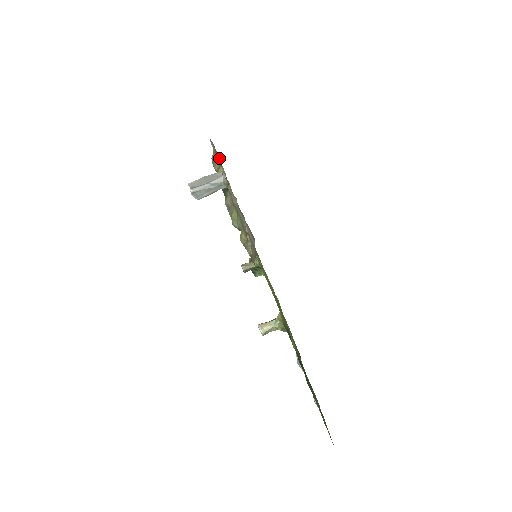
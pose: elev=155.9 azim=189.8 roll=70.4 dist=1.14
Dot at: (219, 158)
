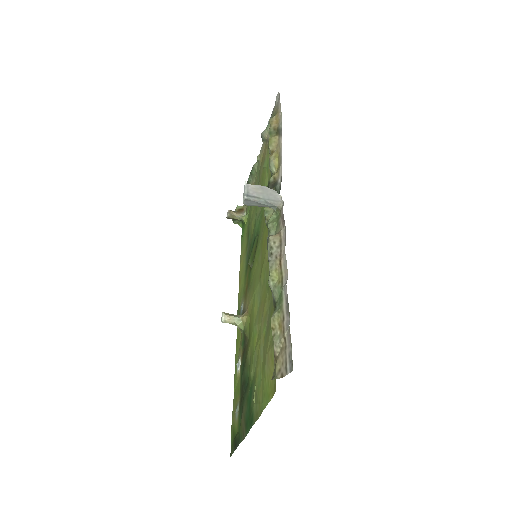
Dot at: occluded
